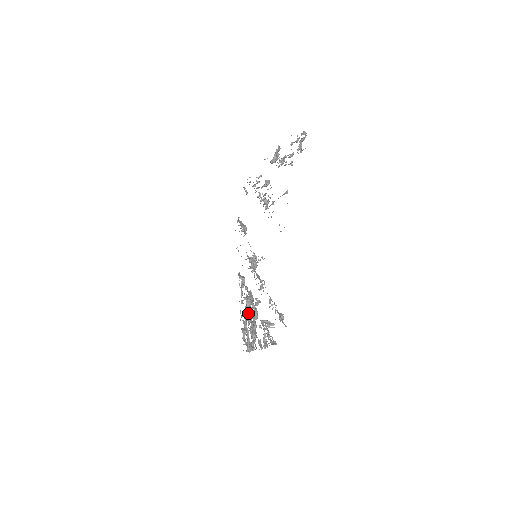
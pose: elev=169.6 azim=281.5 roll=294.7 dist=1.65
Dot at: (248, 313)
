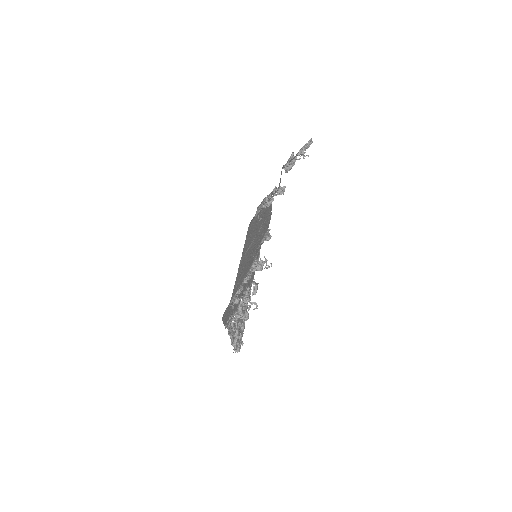
Dot at: occluded
